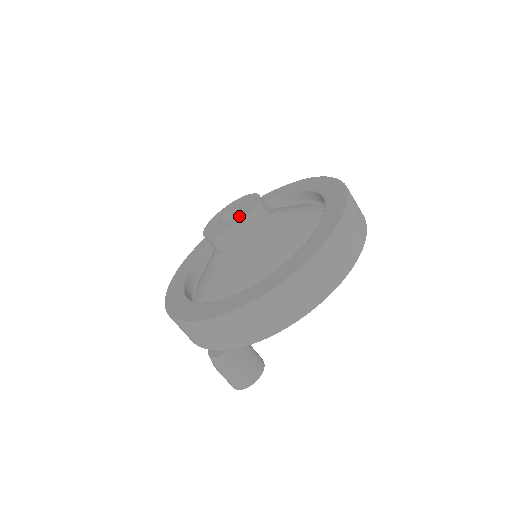
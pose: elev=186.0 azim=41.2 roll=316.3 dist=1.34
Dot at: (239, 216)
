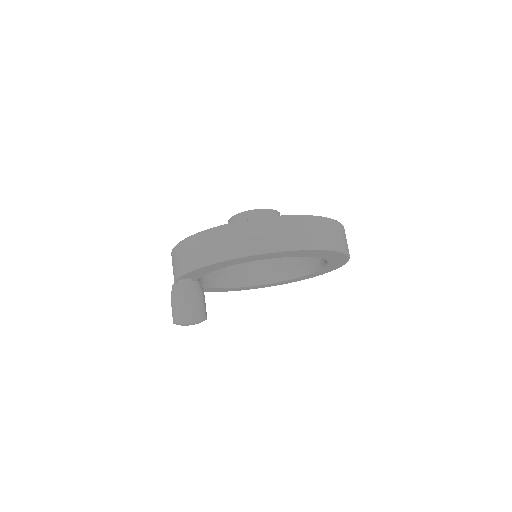
Dot at: occluded
